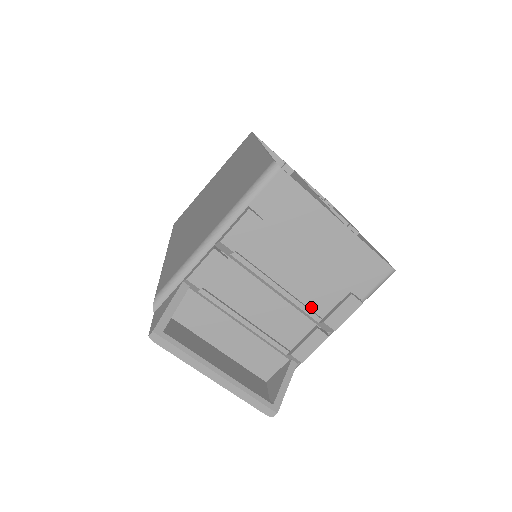
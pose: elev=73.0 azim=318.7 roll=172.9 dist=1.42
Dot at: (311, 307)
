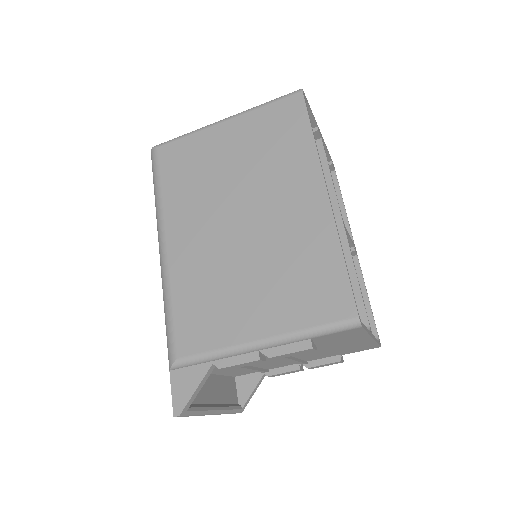
Dot at: (304, 359)
